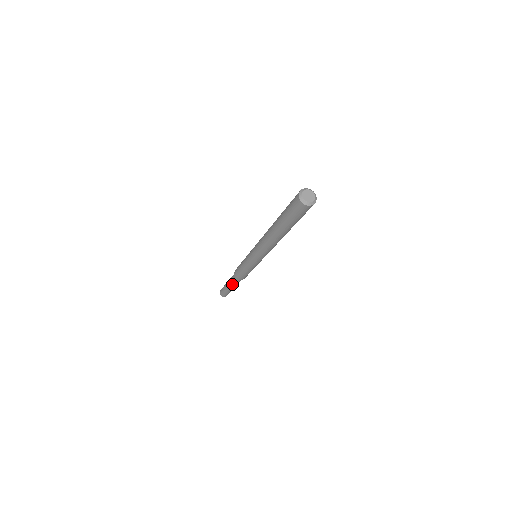
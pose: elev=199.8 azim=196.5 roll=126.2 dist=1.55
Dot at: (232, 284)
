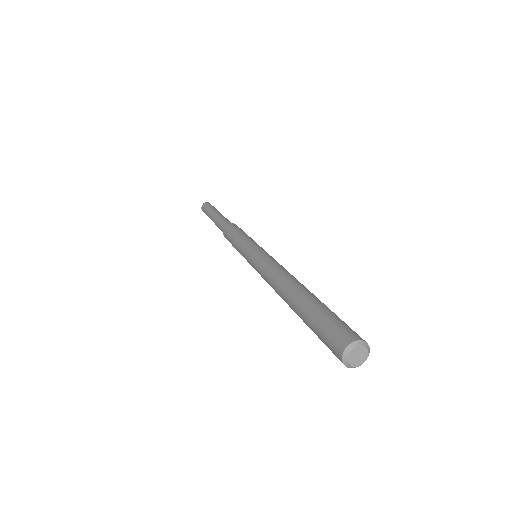
Dot at: occluded
